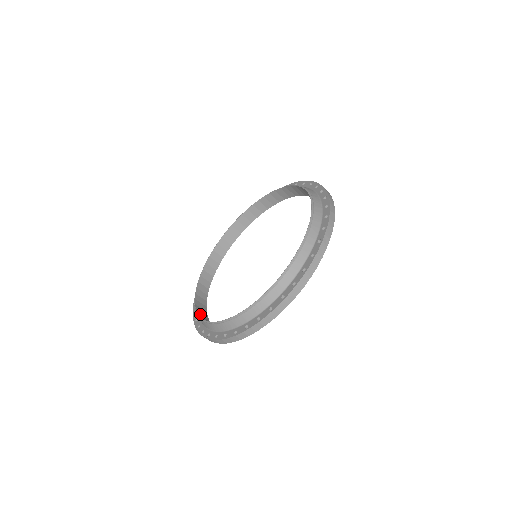
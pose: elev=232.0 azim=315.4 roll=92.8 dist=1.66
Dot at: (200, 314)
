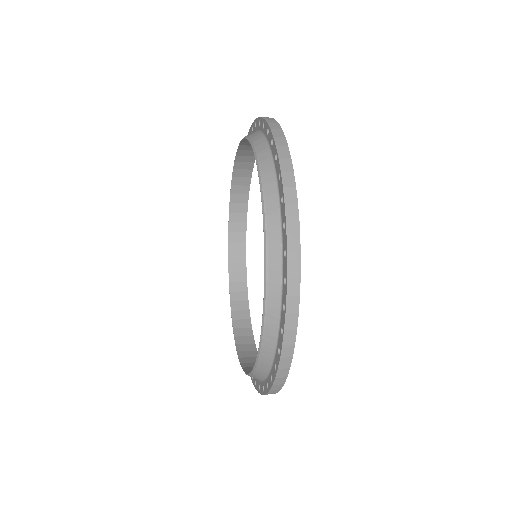
Dot at: (240, 344)
